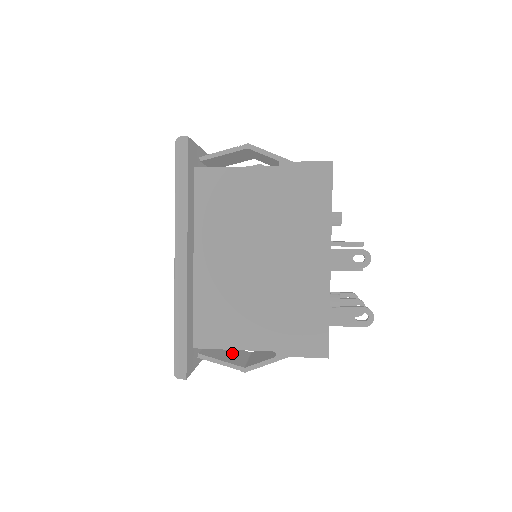
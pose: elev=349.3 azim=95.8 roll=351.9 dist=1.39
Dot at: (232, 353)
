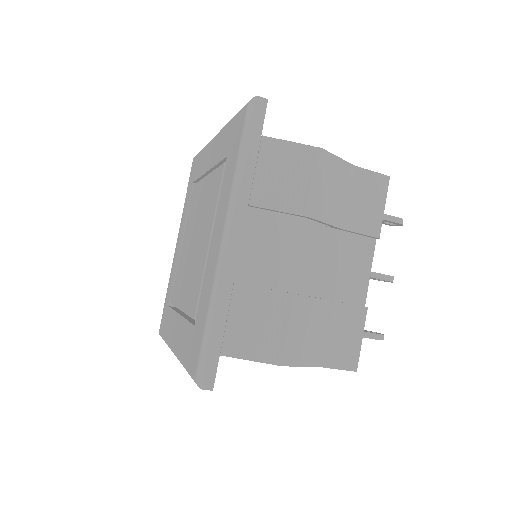
Dot at: (289, 184)
